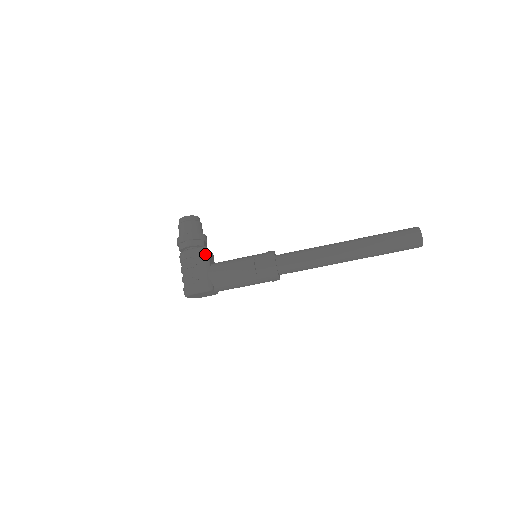
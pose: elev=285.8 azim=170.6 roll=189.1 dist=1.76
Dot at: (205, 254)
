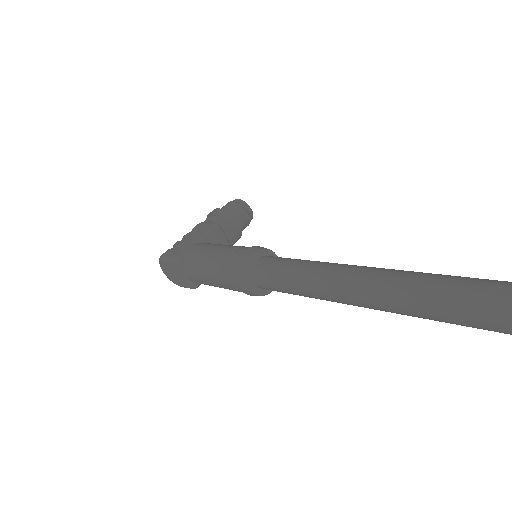
Dot at: (209, 228)
